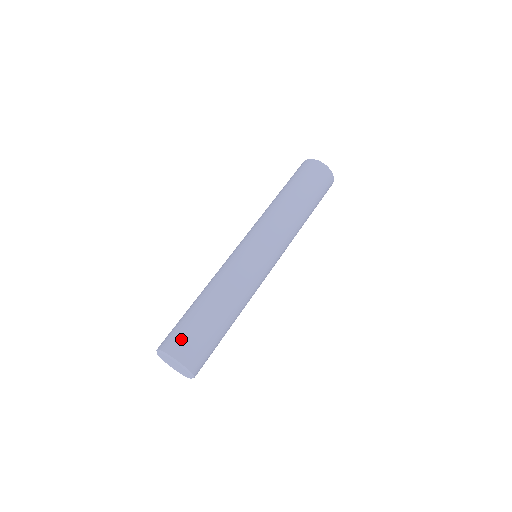
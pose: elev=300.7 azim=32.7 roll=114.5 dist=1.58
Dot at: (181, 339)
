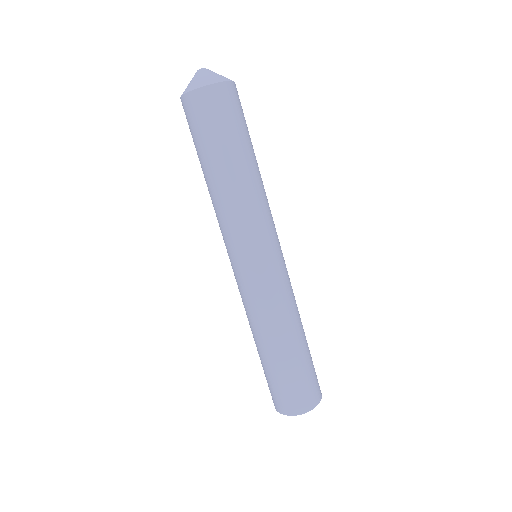
Dot at: (314, 387)
